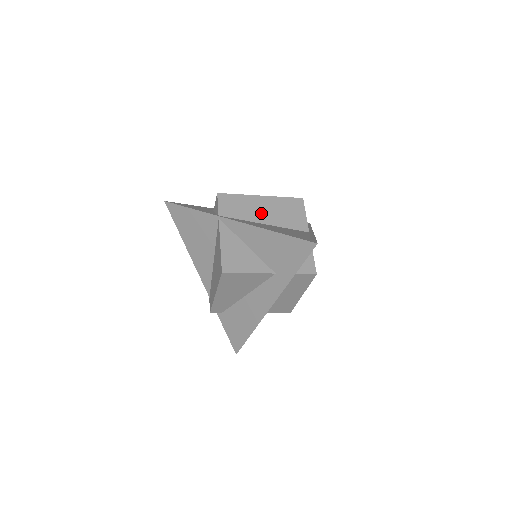
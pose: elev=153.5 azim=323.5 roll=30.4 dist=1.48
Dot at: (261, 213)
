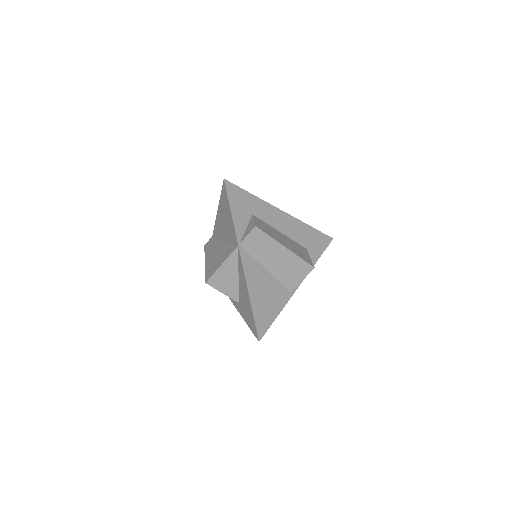
Dot at: (272, 260)
